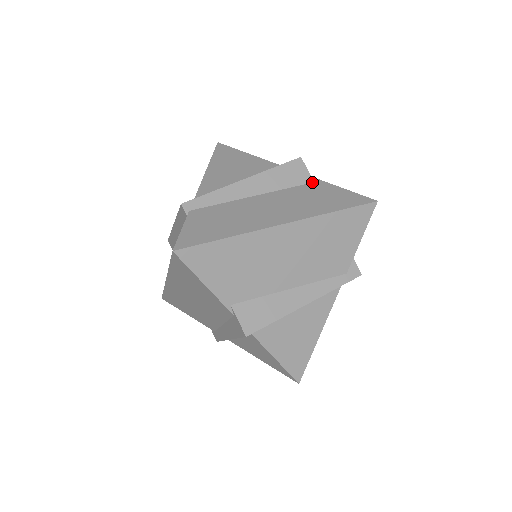
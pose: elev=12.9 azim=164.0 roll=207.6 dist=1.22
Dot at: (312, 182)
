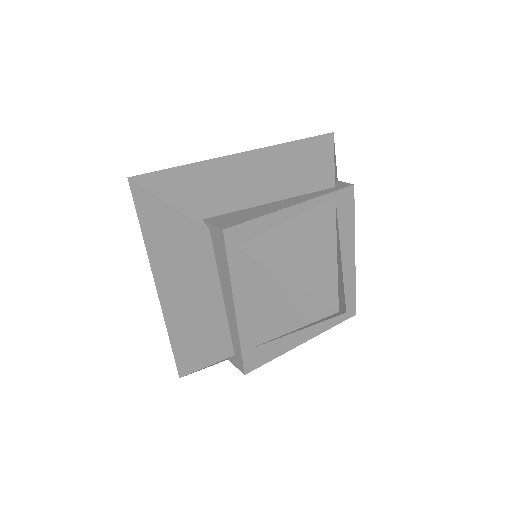
Dot at: occluded
